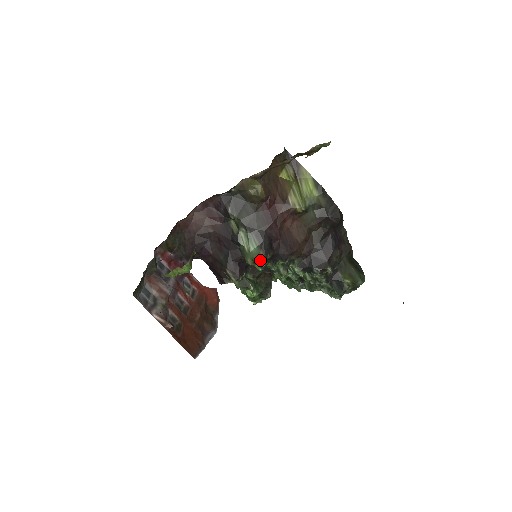
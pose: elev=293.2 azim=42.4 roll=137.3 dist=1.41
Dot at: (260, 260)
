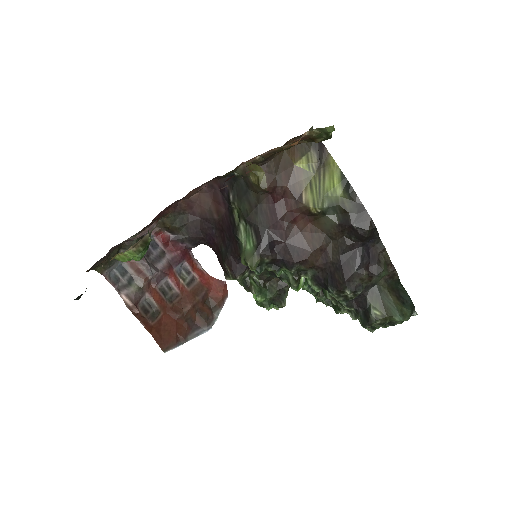
Dot at: (251, 262)
